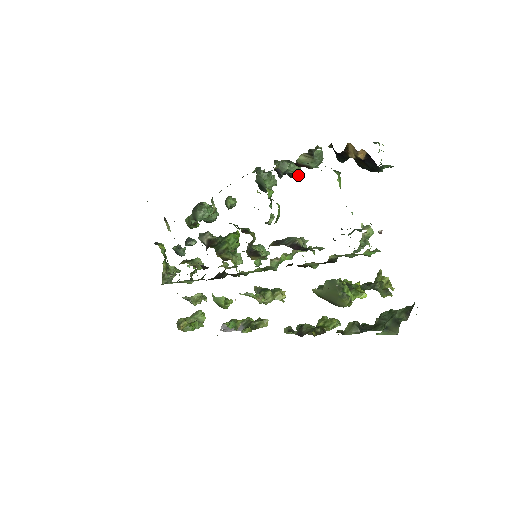
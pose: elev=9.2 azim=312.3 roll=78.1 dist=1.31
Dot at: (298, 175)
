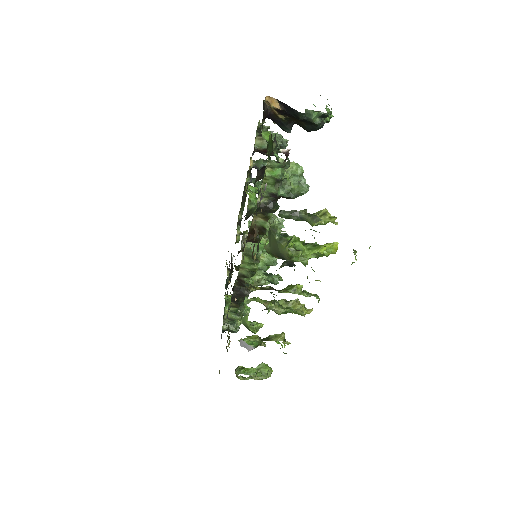
Dot at: occluded
